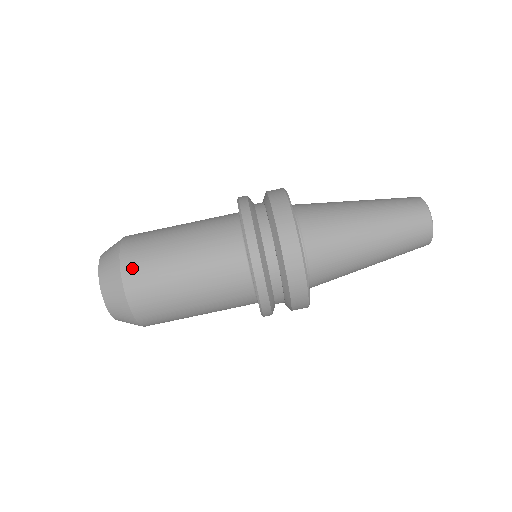
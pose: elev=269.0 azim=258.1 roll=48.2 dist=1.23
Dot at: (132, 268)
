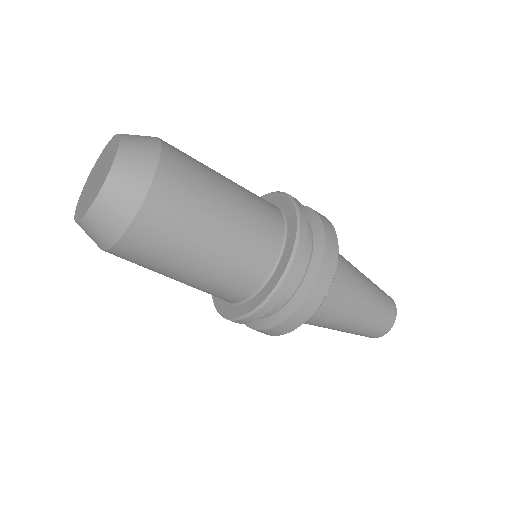
Dot at: (126, 253)
